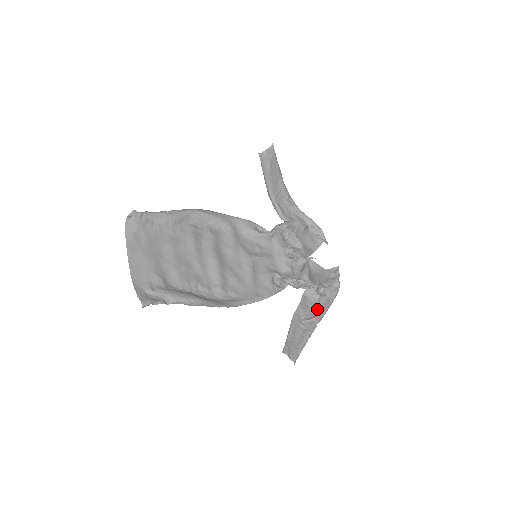
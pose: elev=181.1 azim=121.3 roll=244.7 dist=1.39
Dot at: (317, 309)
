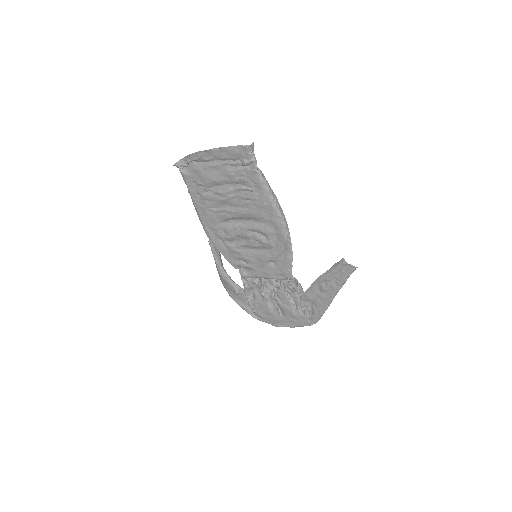
Dot at: (321, 301)
